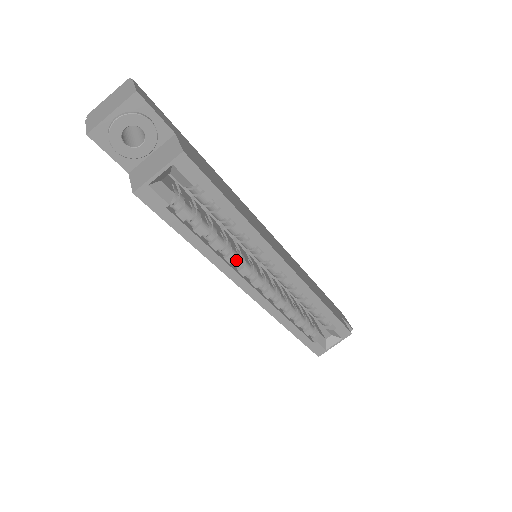
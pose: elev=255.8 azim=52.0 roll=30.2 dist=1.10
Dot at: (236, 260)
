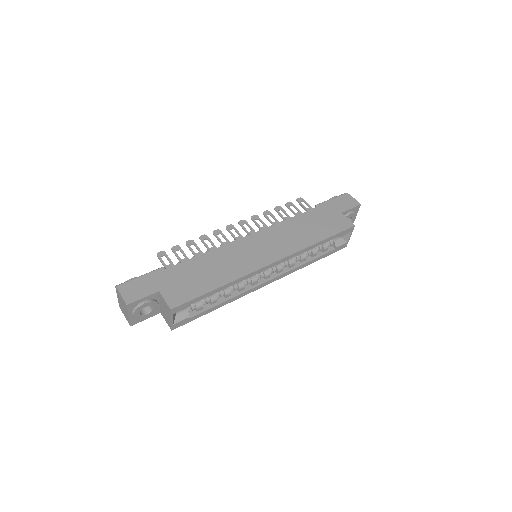
Dot at: (245, 284)
